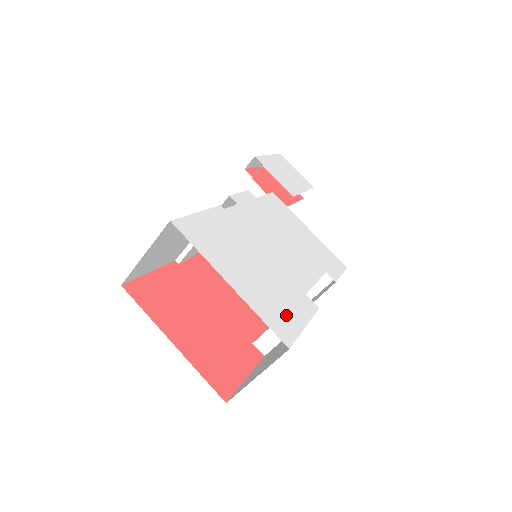
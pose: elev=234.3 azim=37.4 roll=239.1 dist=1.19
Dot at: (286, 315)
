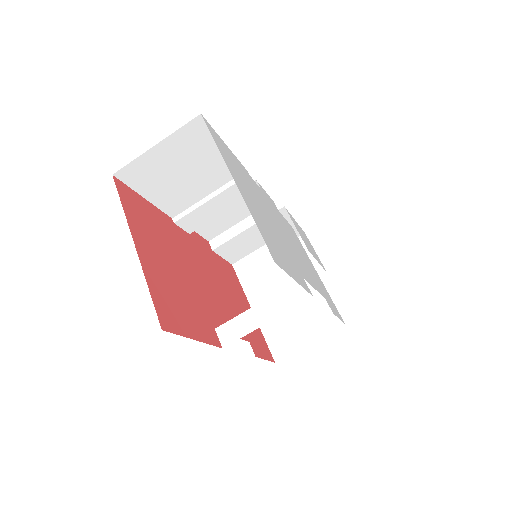
Dot at: (280, 254)
